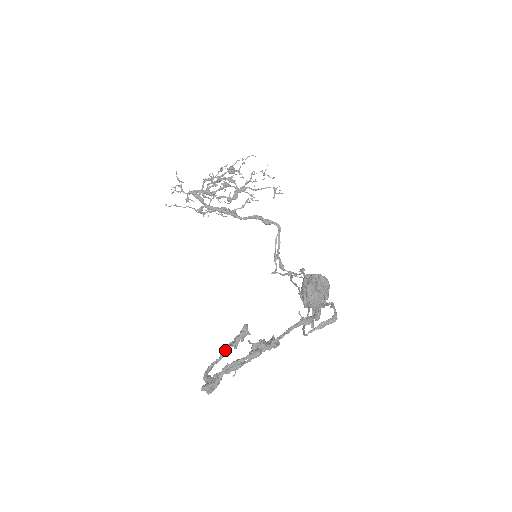
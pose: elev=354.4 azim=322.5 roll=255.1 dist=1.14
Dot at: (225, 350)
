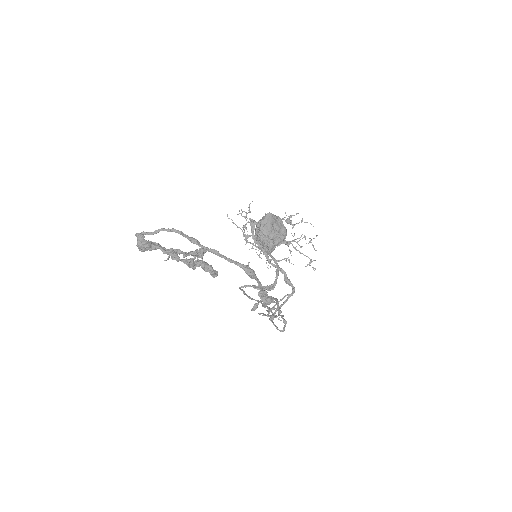
Dot at: (176, 249)
